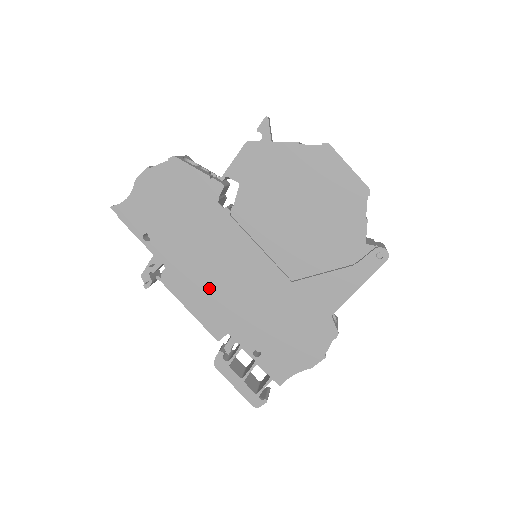
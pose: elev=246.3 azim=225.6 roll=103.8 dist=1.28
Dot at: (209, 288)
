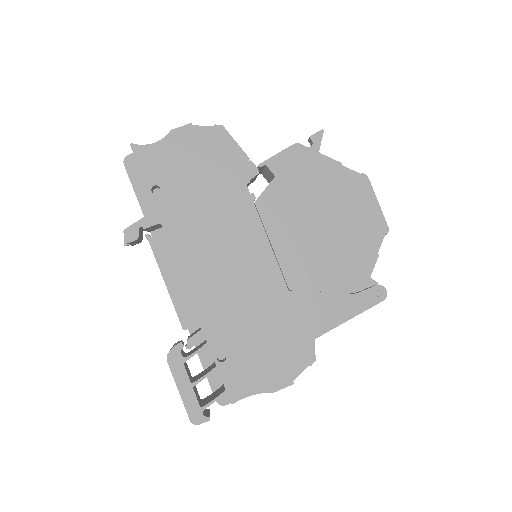
Dot at: (200, 267)
